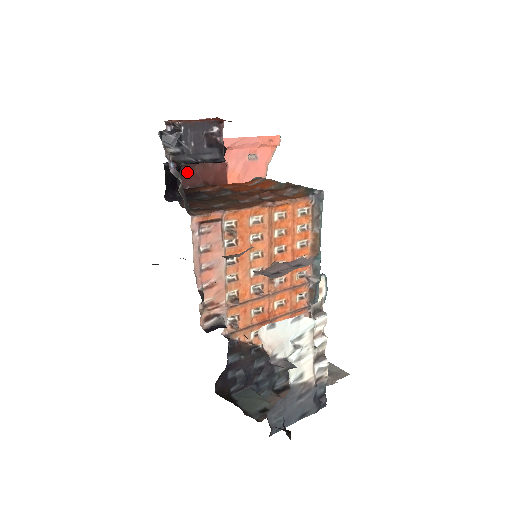
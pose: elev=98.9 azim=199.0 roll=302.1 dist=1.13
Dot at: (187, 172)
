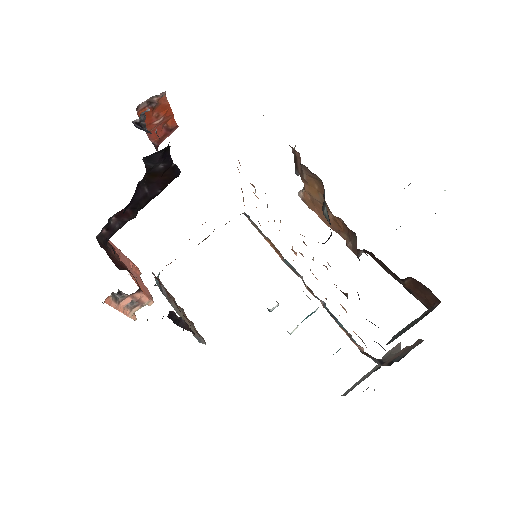
Dot at: (109, 254)
